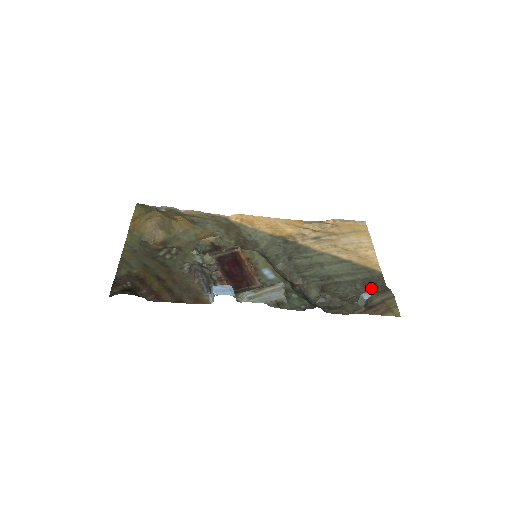
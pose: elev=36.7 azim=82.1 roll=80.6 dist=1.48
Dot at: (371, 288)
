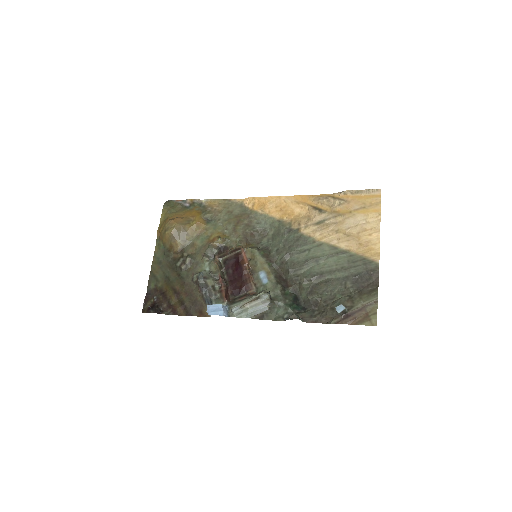
Dot at: (361, 286)
